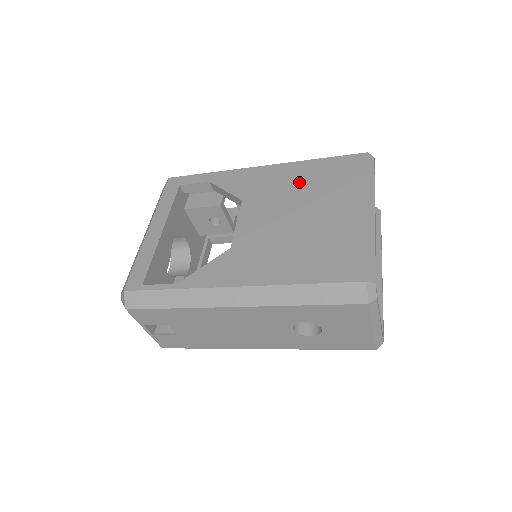
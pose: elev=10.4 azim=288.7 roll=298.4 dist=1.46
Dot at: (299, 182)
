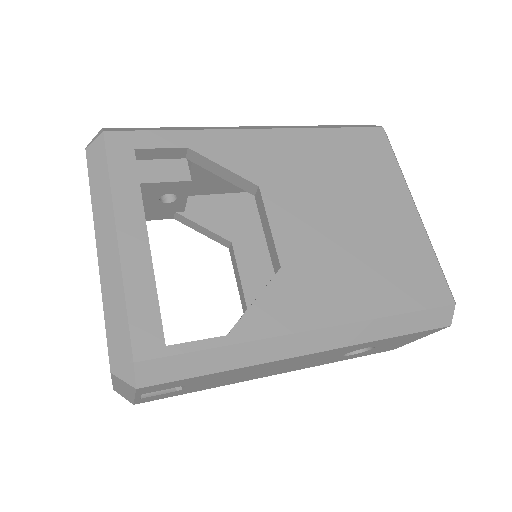
Dot at: (324, 162)
